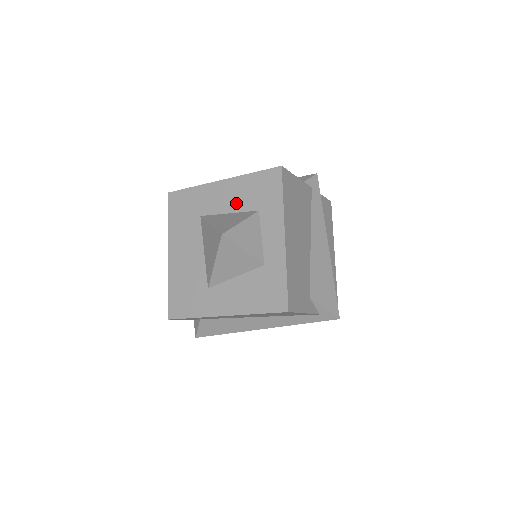
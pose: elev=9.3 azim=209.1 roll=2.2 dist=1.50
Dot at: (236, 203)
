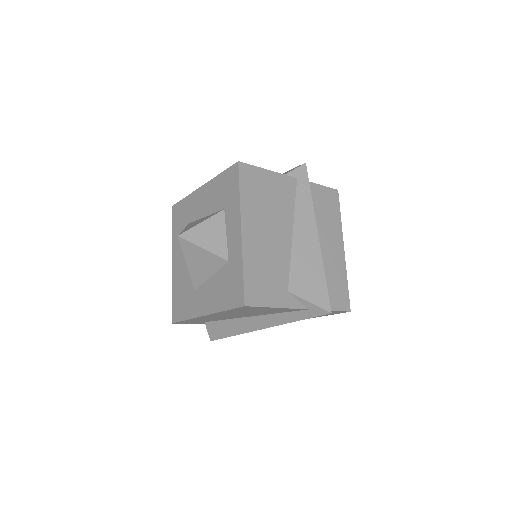
Dot at: (210, 205)
